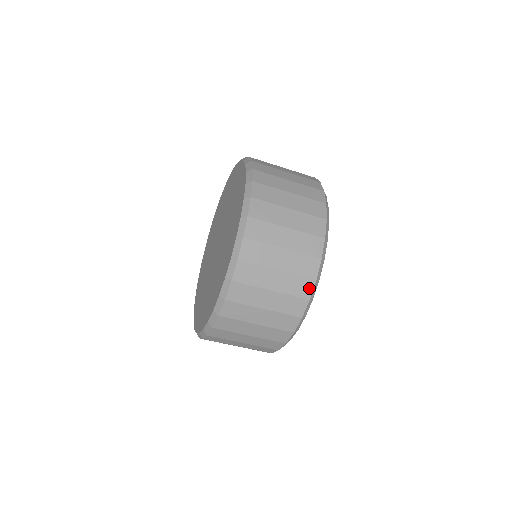
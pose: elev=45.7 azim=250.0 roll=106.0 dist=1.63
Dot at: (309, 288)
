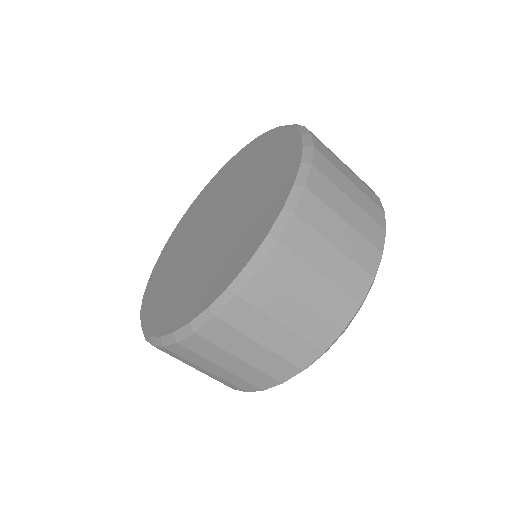
Dot at: (251, 389)
